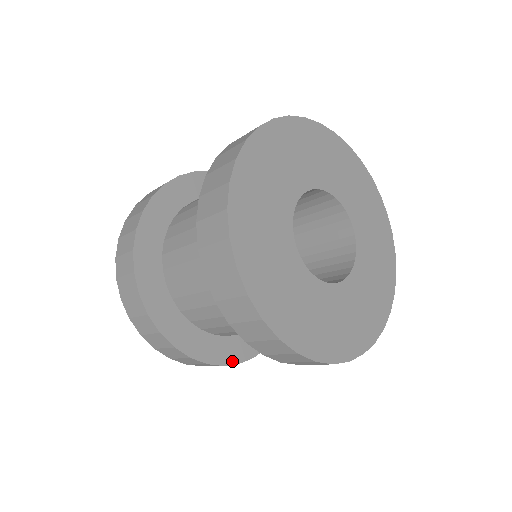
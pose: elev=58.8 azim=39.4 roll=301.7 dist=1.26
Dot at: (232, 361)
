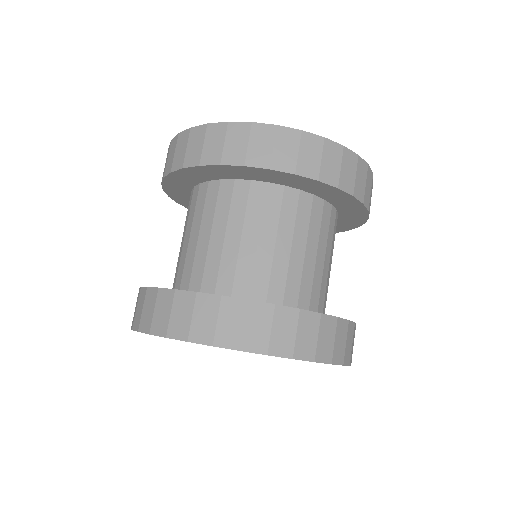
Dot at: (326, 315)
